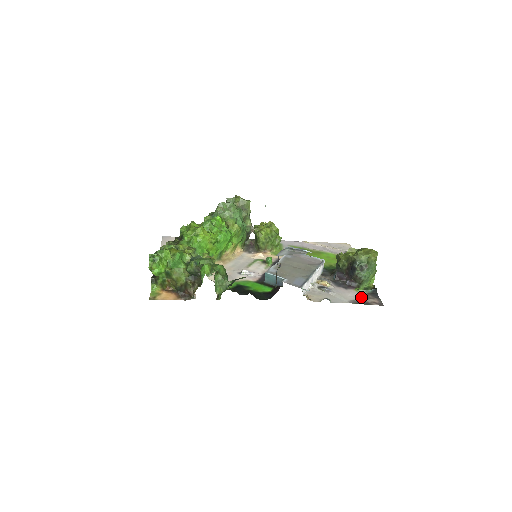
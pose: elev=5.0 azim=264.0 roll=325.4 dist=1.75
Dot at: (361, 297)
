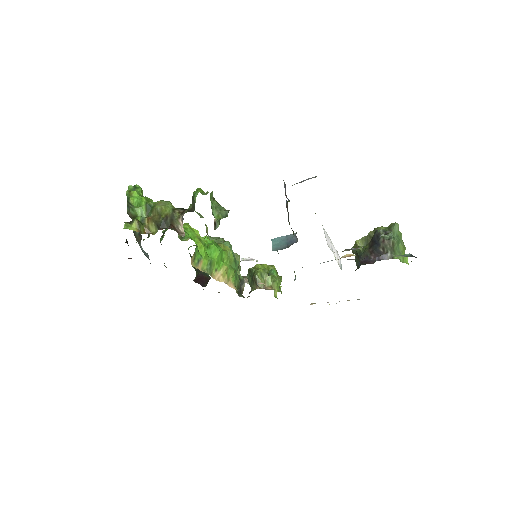
Dot at: occluded
